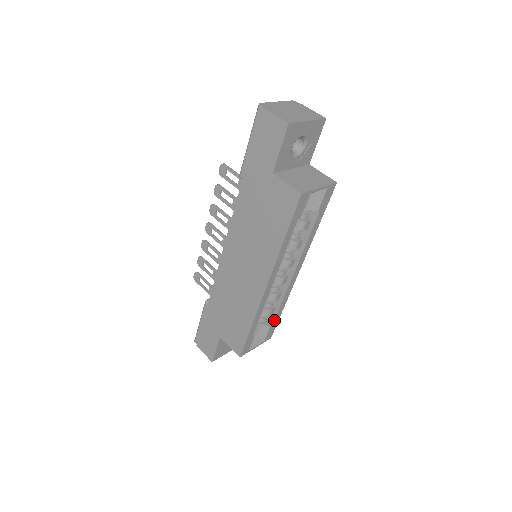
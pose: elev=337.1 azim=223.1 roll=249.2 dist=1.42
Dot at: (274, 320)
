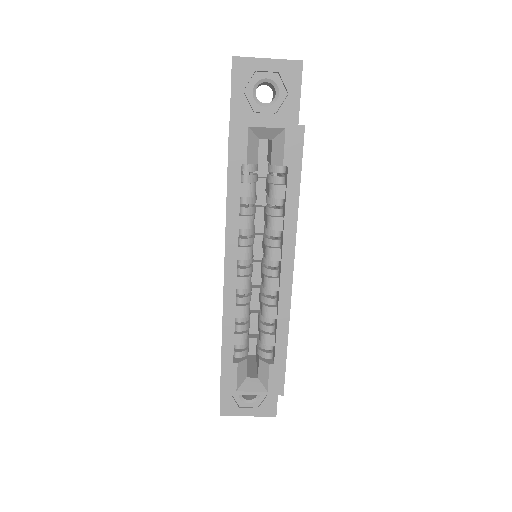
Dot at: (275, 355)
